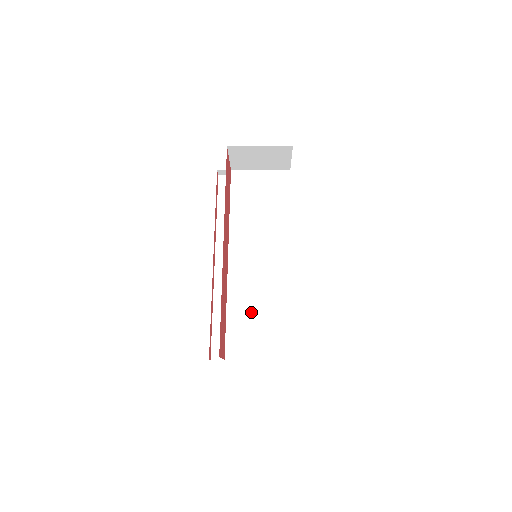
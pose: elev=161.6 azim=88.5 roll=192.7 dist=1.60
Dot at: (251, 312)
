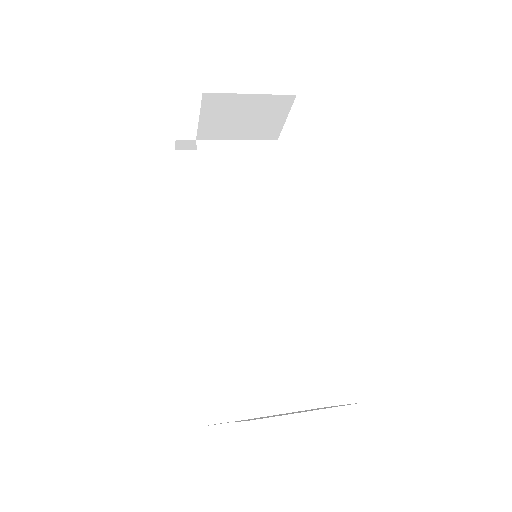
Dot at: (258, 341)
